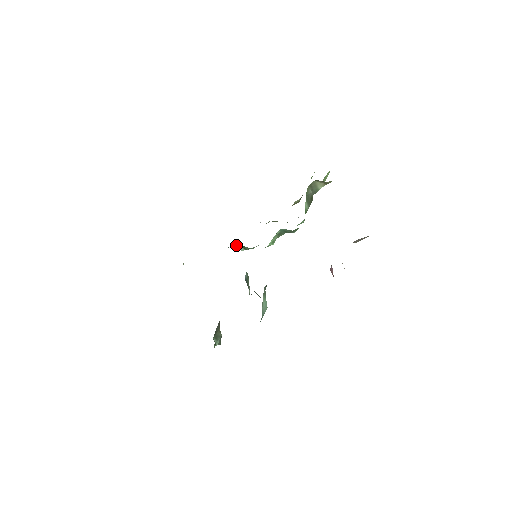
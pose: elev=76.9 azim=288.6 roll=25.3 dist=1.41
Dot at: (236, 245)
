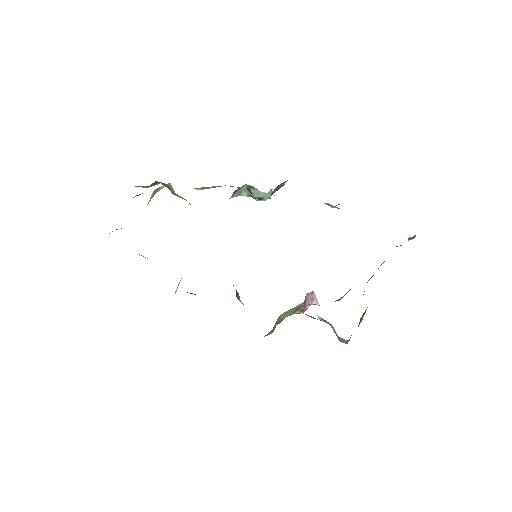
Dot at: occluded
